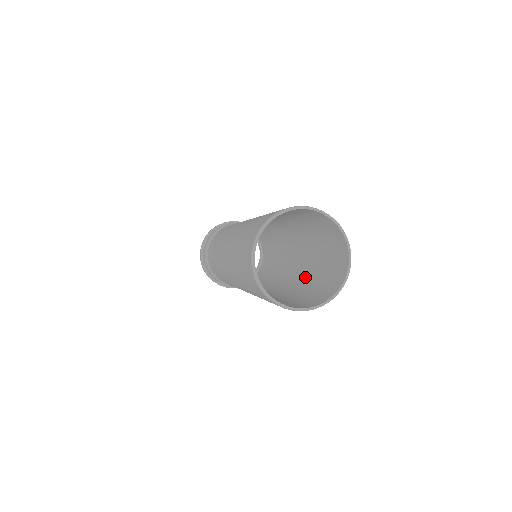
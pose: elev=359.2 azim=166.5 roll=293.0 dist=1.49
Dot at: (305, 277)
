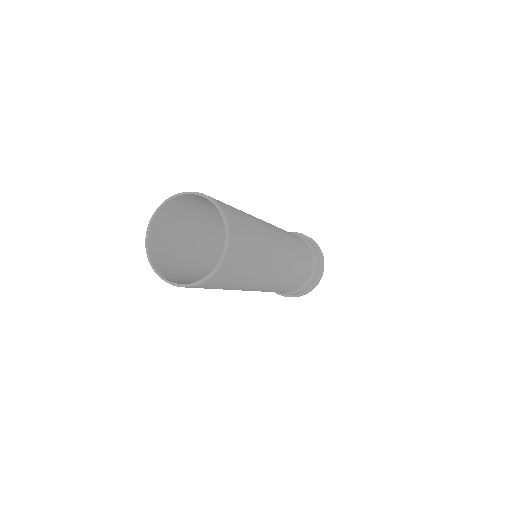
Dot at: occluded
